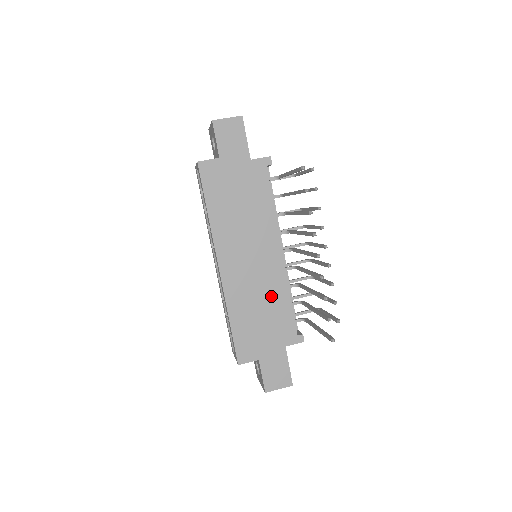
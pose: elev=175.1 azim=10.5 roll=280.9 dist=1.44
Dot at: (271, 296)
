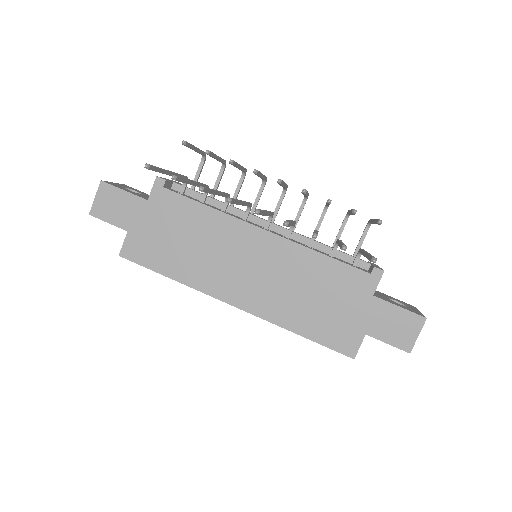
Dot at: (303, 273)
